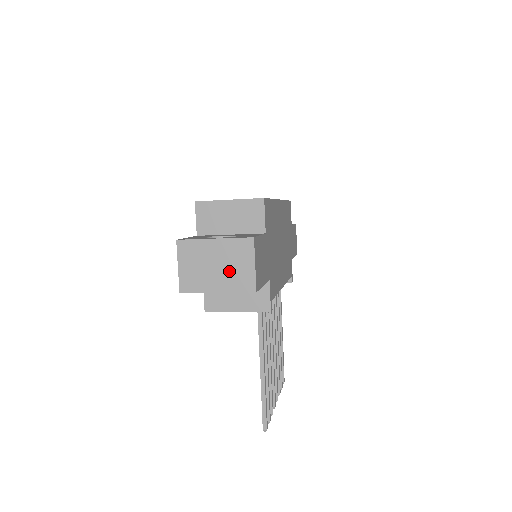
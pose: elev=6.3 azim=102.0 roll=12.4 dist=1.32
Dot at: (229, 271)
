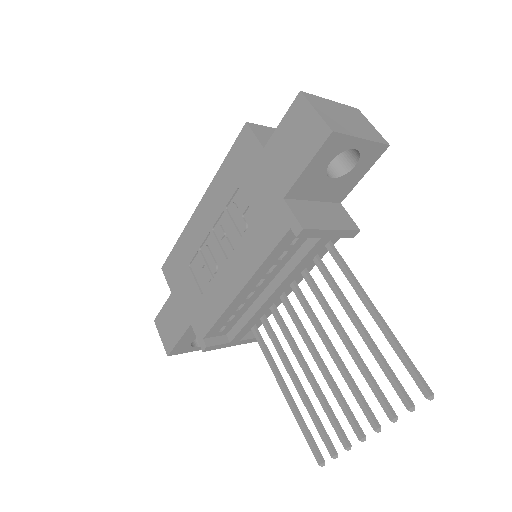
Dot at: (359, 125)
